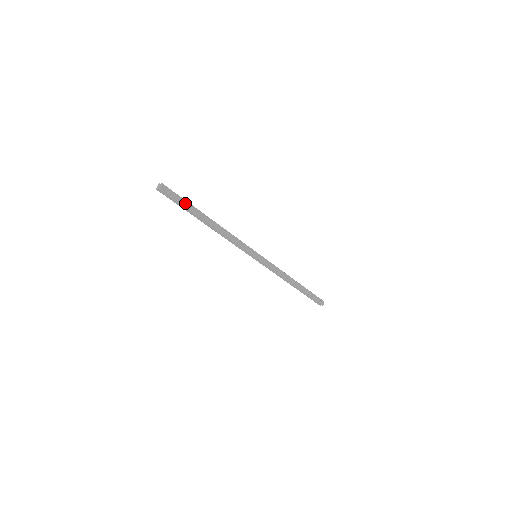
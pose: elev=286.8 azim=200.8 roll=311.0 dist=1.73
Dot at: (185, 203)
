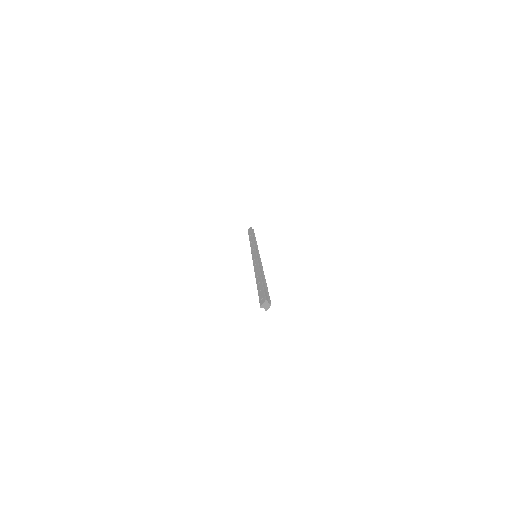
Dot at: occluded
